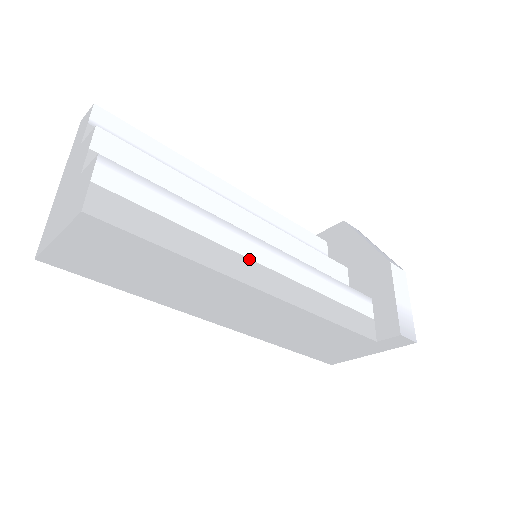
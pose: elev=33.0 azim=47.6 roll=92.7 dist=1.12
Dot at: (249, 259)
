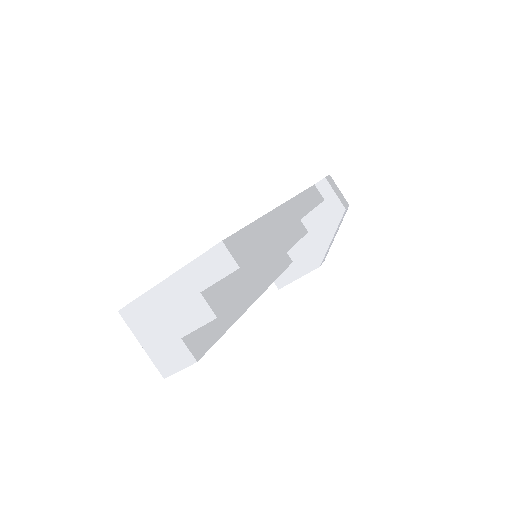
Dot at: occluded
